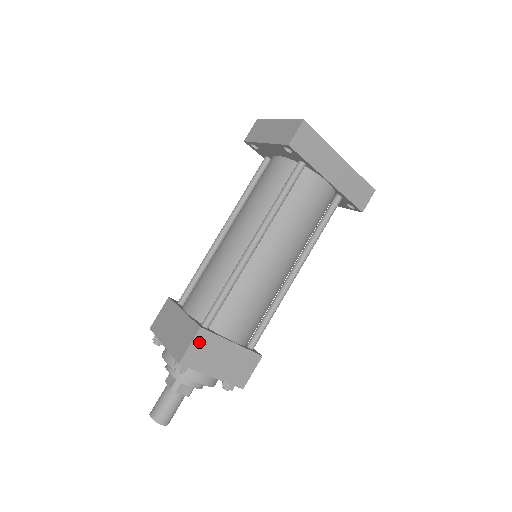
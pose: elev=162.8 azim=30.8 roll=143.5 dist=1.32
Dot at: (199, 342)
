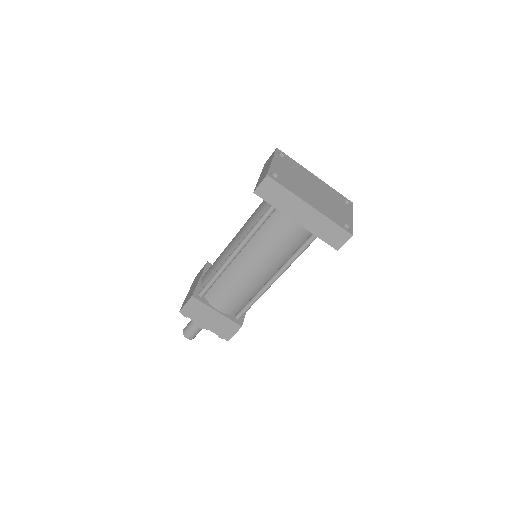
Dot at: (192, 304)
